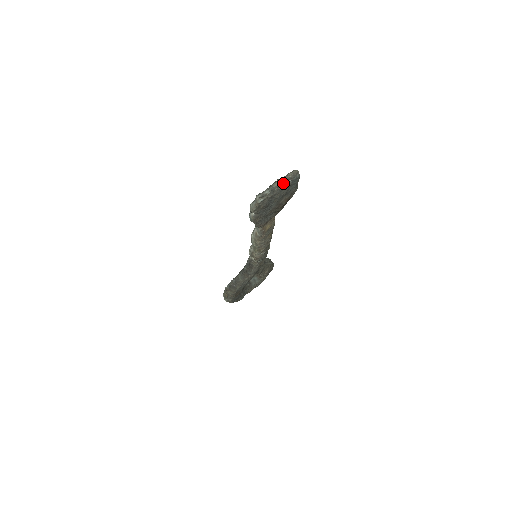
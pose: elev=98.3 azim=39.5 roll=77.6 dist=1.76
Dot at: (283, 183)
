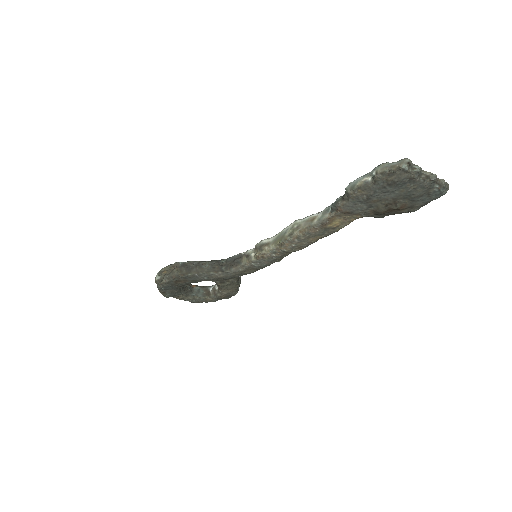
Dot at: (434, 179)
